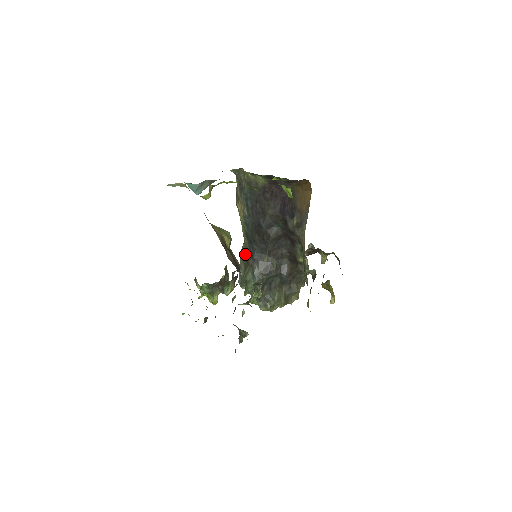
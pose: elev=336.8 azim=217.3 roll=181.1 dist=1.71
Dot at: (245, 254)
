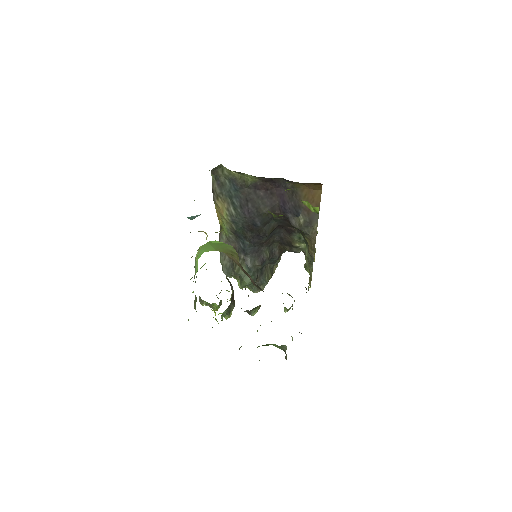
Dot at: occluded
